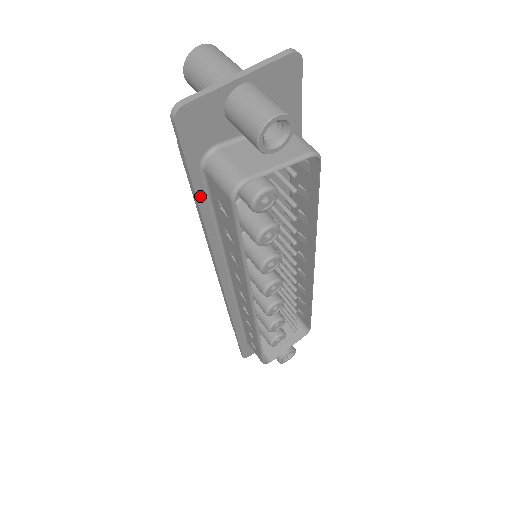
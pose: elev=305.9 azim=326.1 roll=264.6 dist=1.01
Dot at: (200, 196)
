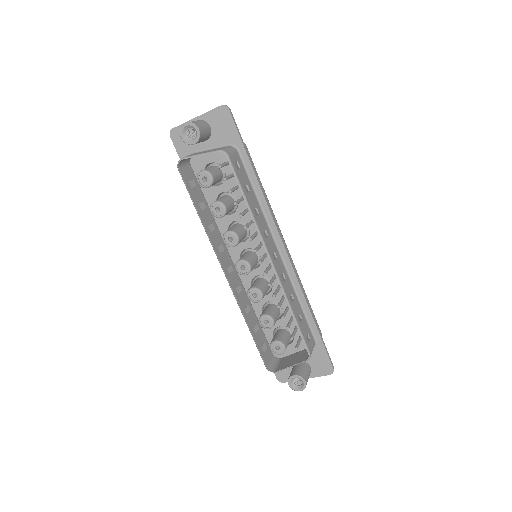
Dot at: occluded
